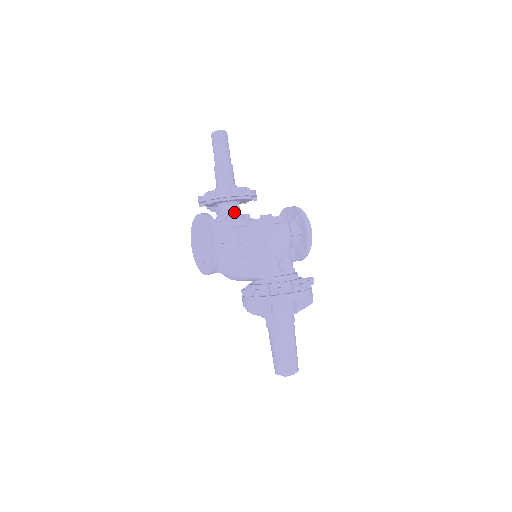
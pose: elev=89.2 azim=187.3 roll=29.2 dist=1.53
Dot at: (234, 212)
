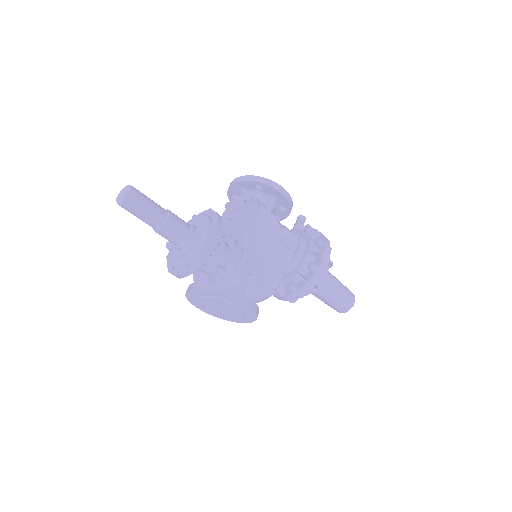
Dot at: (217, 252)
